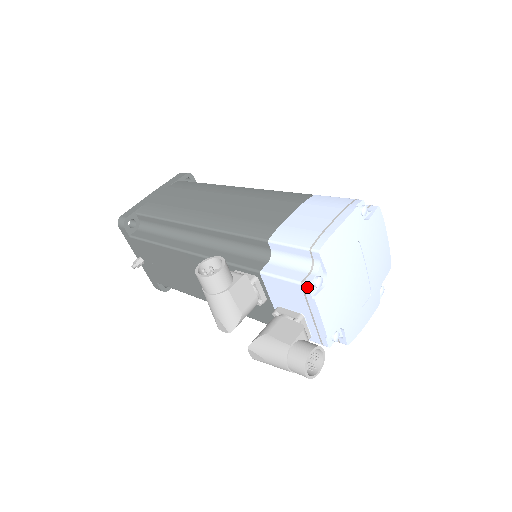
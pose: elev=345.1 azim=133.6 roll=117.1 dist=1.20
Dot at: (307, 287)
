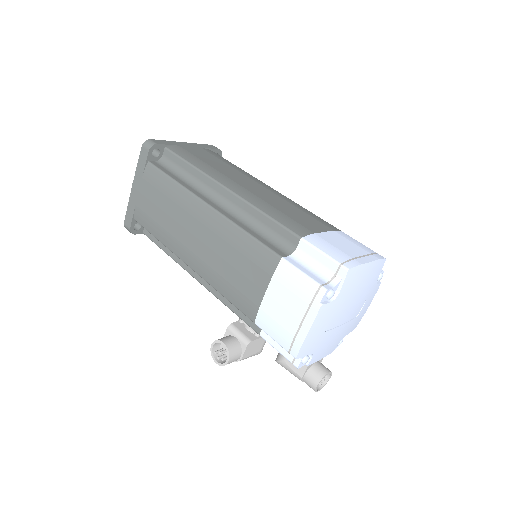
Dot at: (297, 368)
